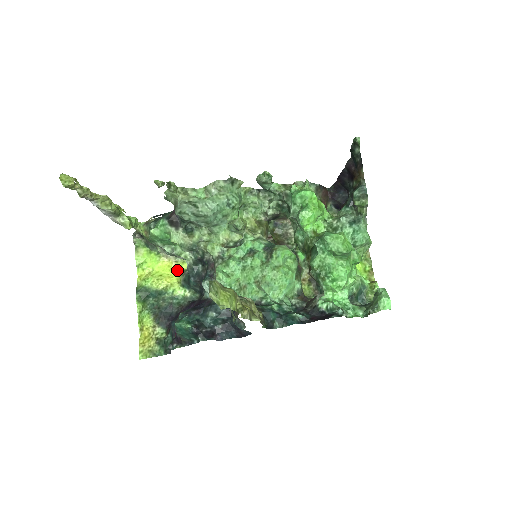
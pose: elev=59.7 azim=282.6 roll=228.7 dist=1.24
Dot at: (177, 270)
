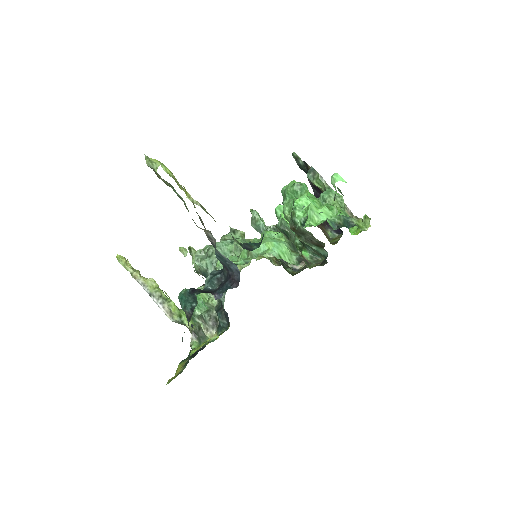
Dot at: (218, 336)
